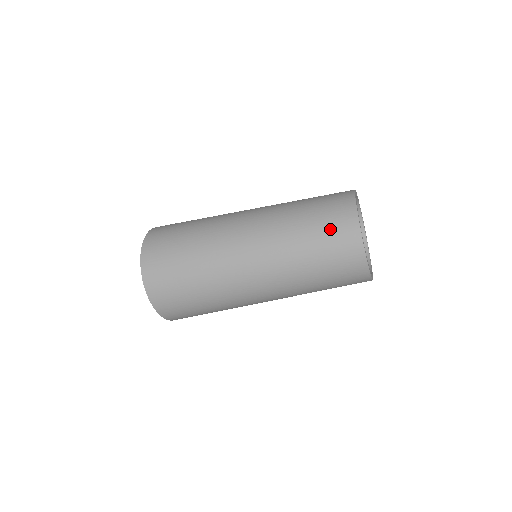
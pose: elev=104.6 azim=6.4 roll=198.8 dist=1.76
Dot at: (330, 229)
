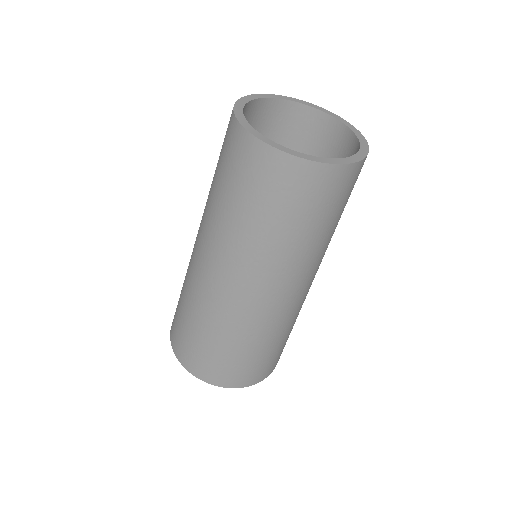
Dot at: (222, 145)
